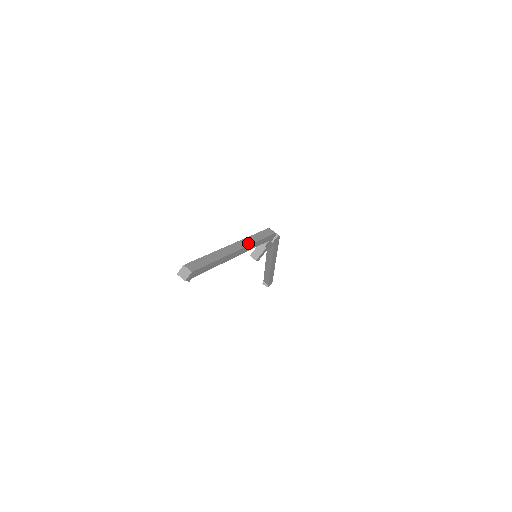
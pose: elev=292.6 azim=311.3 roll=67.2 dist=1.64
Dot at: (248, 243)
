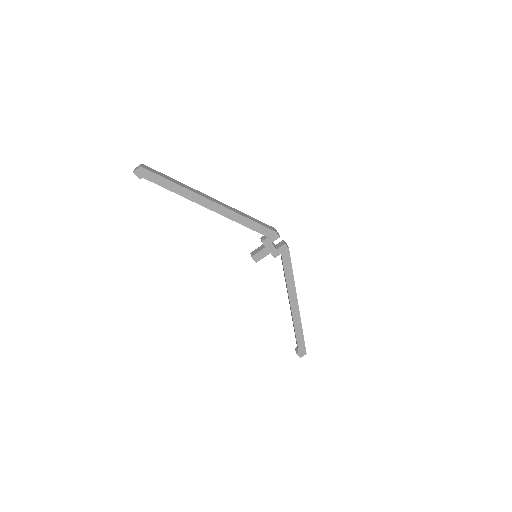
Dot at: (229, 208)
